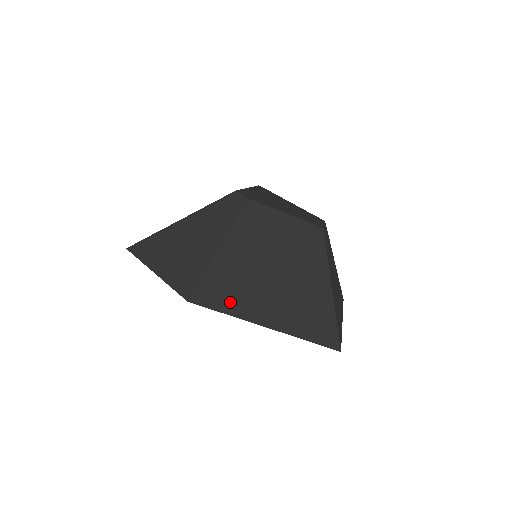
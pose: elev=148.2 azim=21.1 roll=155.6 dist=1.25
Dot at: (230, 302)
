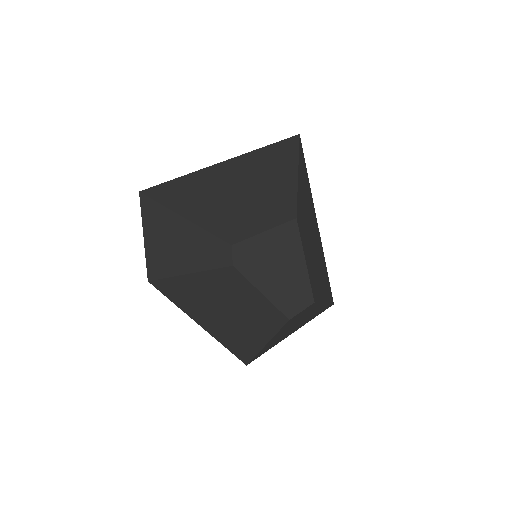
Dot at: (180, 300)
